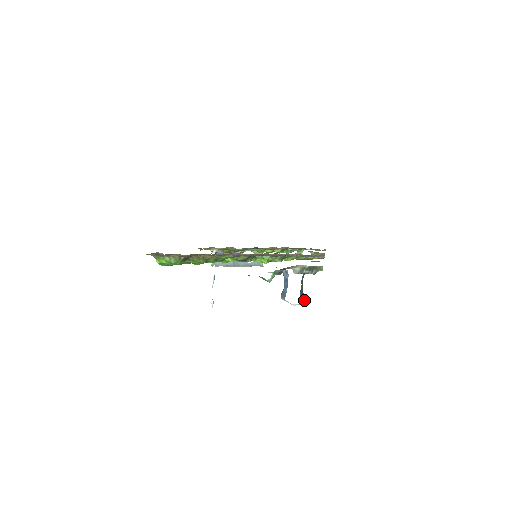
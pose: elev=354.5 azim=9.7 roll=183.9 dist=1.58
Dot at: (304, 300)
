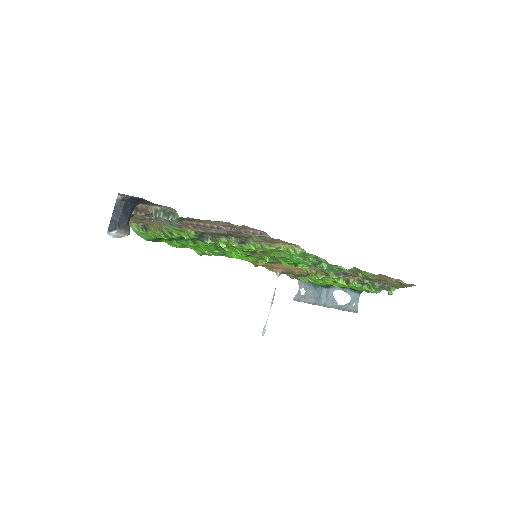
Dot at: (114, 229)
